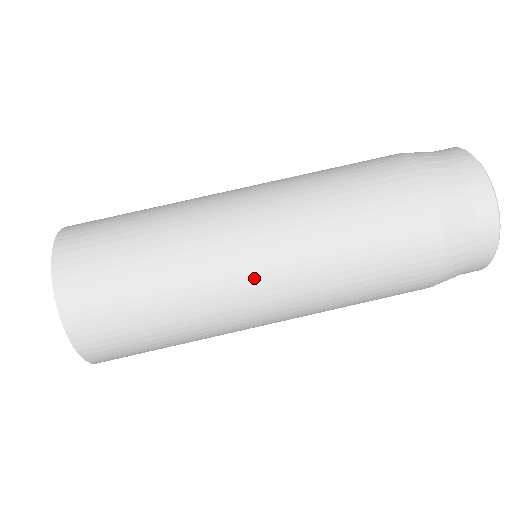
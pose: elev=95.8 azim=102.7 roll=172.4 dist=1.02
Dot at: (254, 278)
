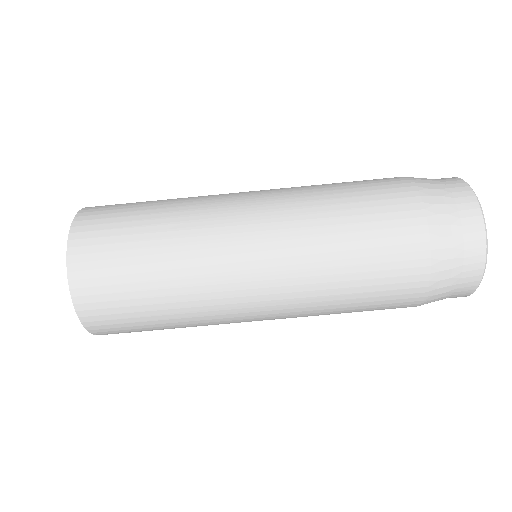
Dot at: (254, 317)
